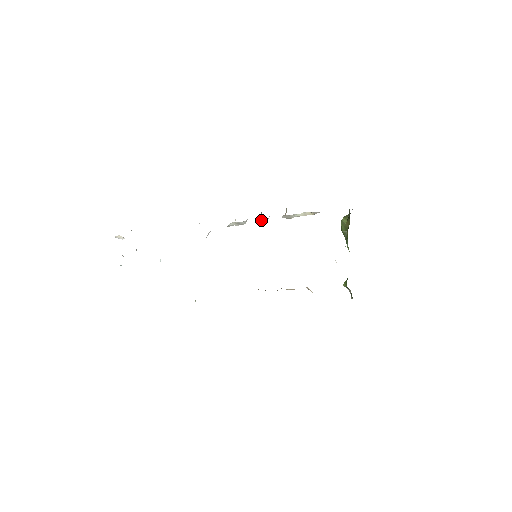
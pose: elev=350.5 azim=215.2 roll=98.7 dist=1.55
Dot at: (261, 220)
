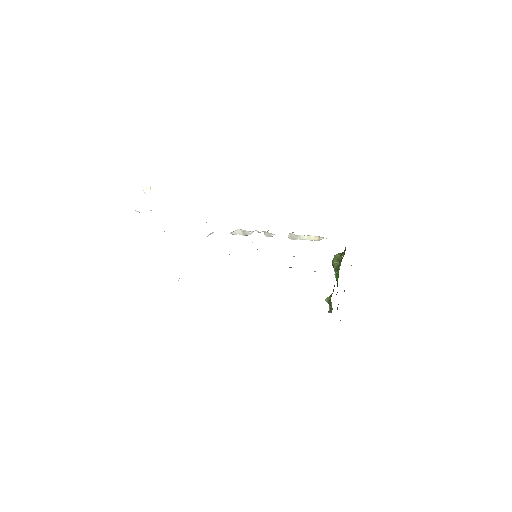
Dot at: (267, 234)
